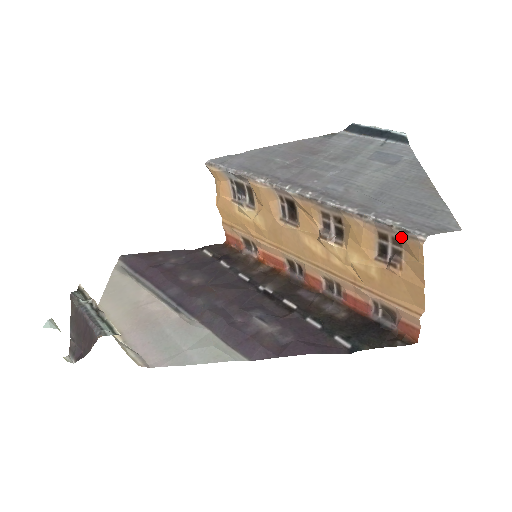
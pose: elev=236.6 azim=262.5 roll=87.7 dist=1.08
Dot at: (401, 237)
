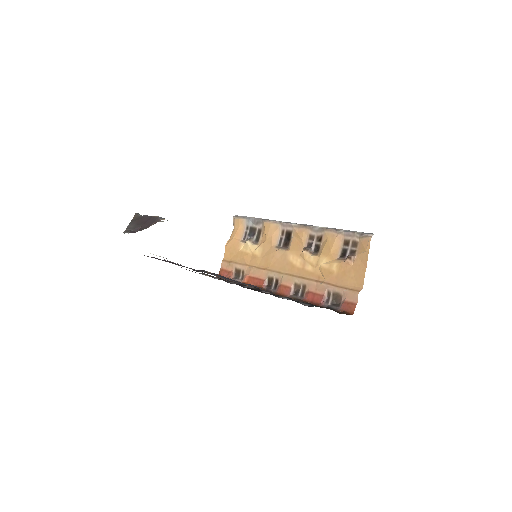
Dot at: (358, 239)
